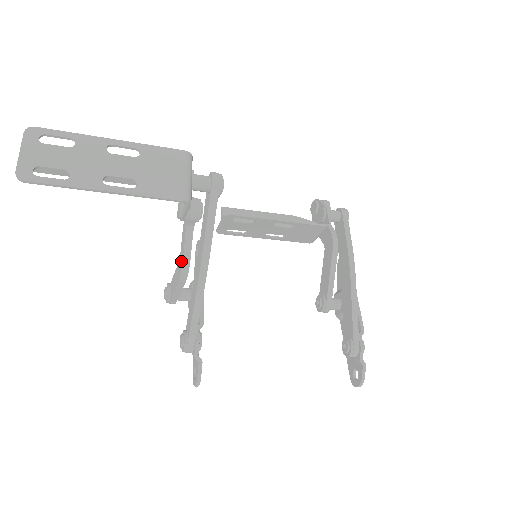
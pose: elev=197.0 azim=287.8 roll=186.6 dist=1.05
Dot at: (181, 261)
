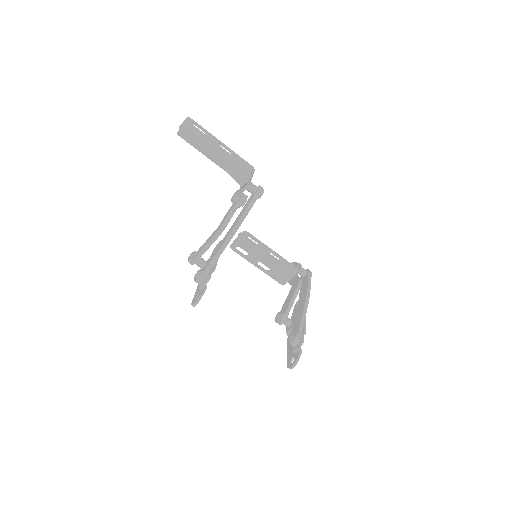
Dot at: (221, 225)
